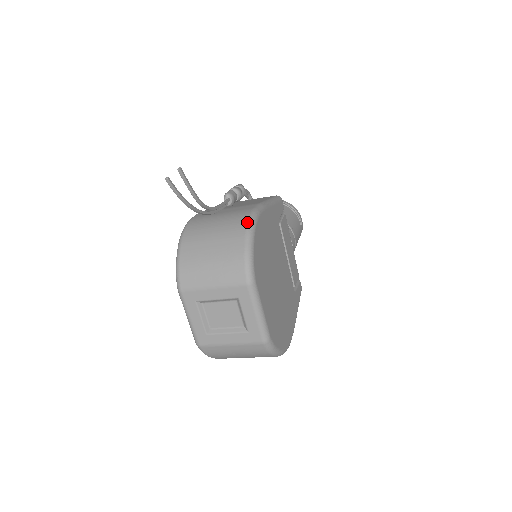
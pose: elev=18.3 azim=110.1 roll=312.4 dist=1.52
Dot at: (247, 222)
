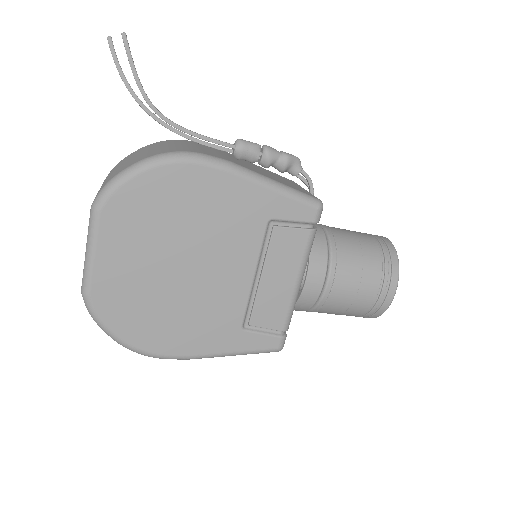
Dot at: (164, 152)
